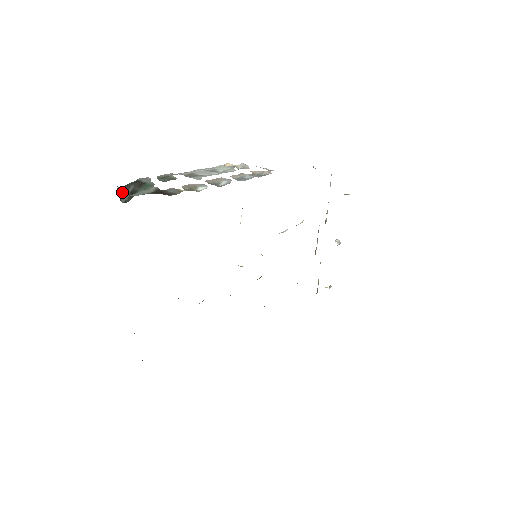
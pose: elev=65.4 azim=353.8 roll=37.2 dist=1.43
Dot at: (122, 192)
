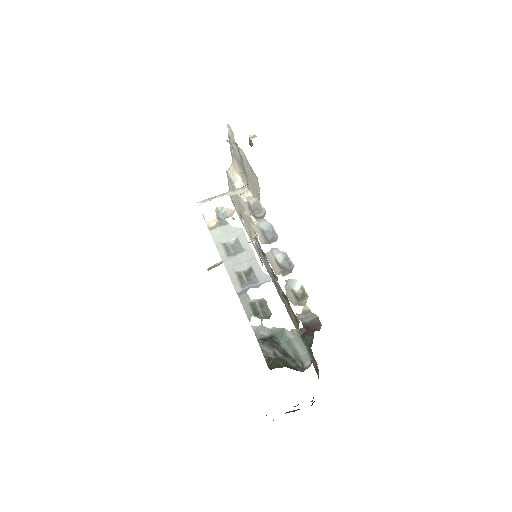
Dot at: (288, 365)
